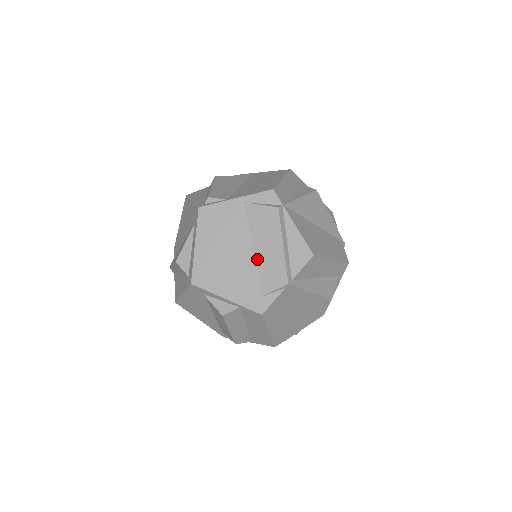
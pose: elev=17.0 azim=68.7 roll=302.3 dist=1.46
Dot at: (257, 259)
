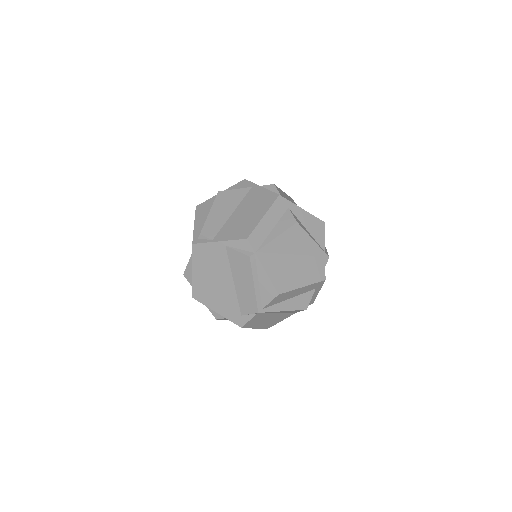
Dot at: (236, 290)
